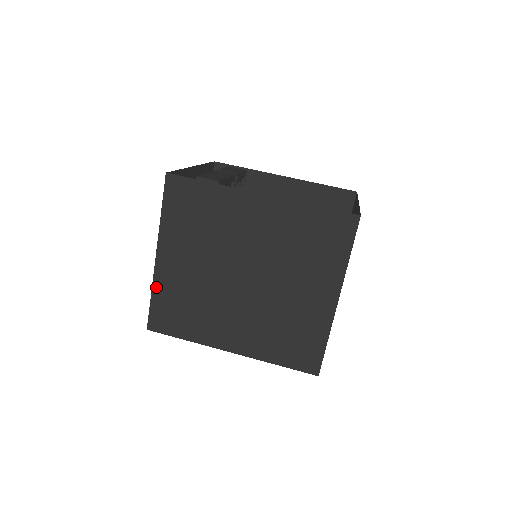
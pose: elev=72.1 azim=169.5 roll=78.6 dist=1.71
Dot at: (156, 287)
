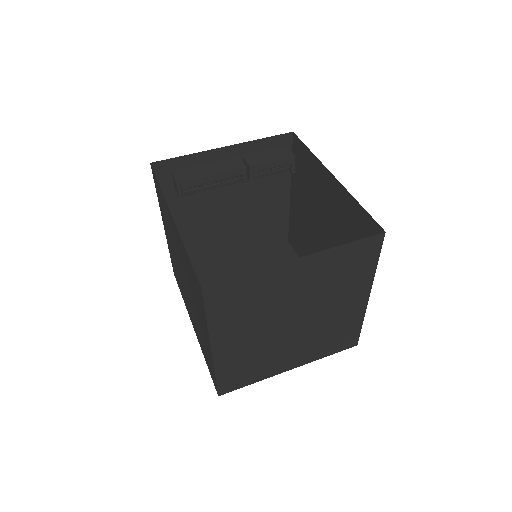
Dot at: occluded
